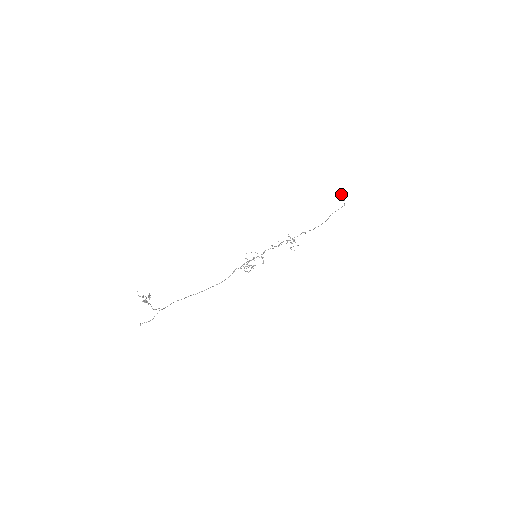
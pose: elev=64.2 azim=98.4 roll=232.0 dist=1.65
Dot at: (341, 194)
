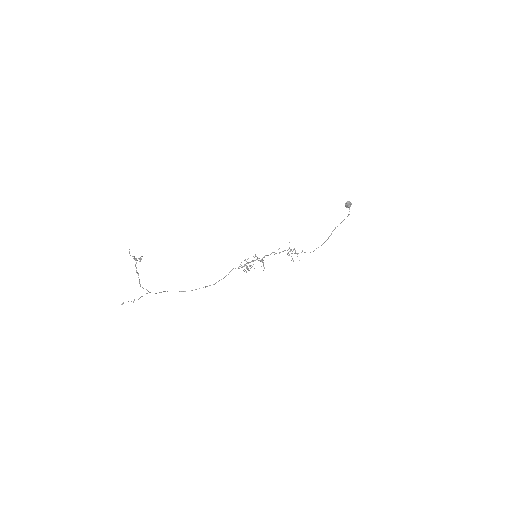
Dot at: occluded
